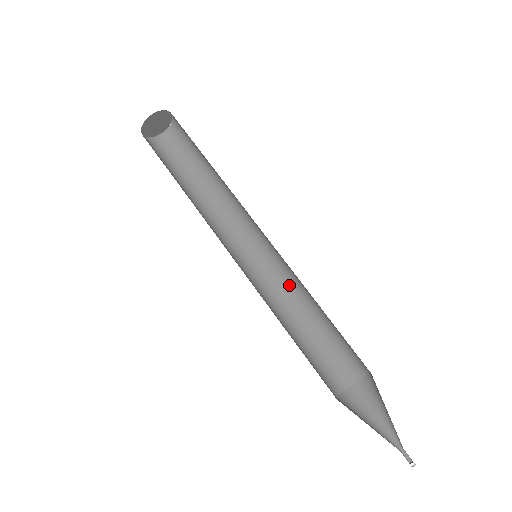
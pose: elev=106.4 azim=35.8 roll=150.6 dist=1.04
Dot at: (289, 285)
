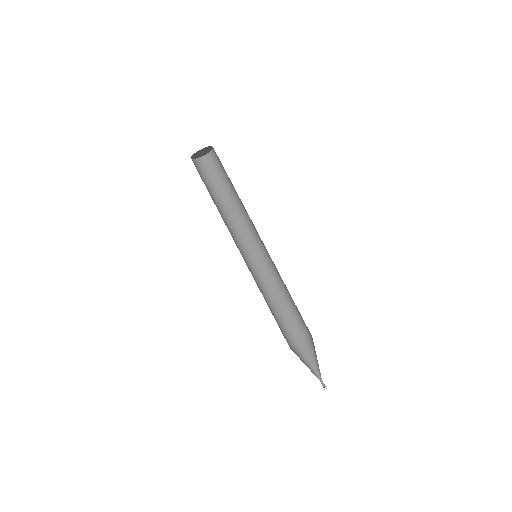
Dot at: (264, 280)
